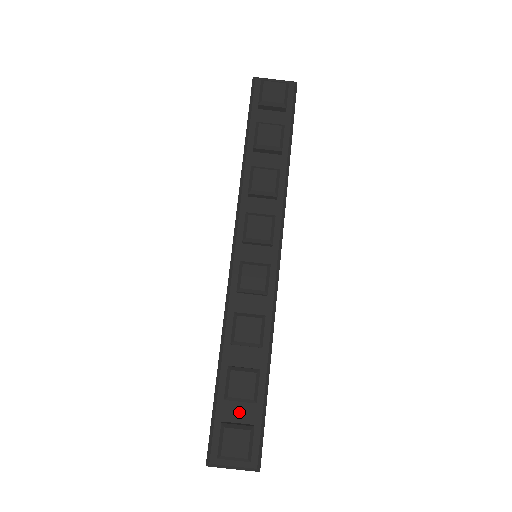
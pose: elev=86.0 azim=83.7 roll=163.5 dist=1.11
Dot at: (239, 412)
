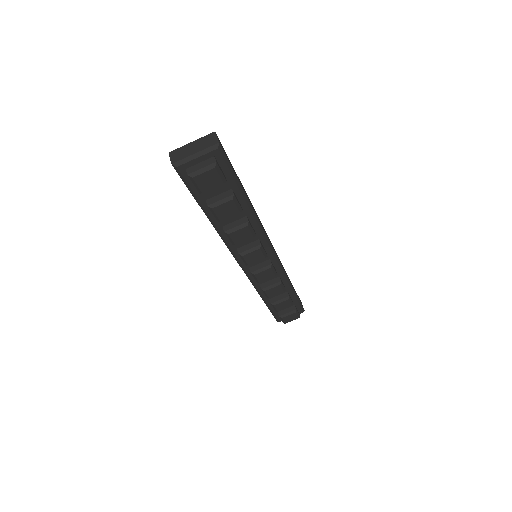
Dot at: occluded
